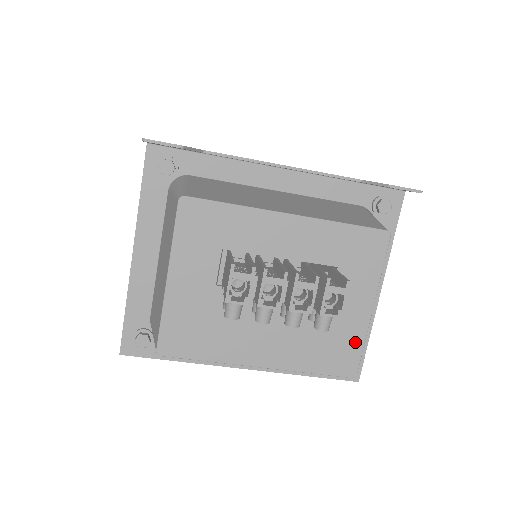
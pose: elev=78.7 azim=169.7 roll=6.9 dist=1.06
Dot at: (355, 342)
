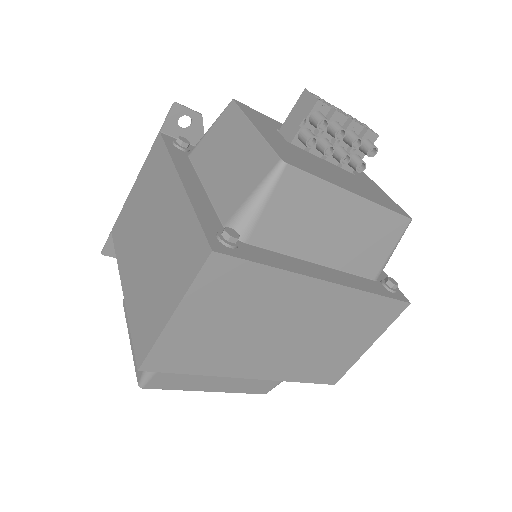
Dot at: (390, 200)
